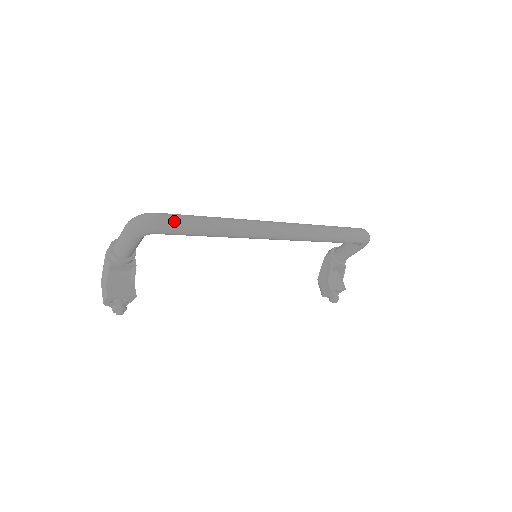
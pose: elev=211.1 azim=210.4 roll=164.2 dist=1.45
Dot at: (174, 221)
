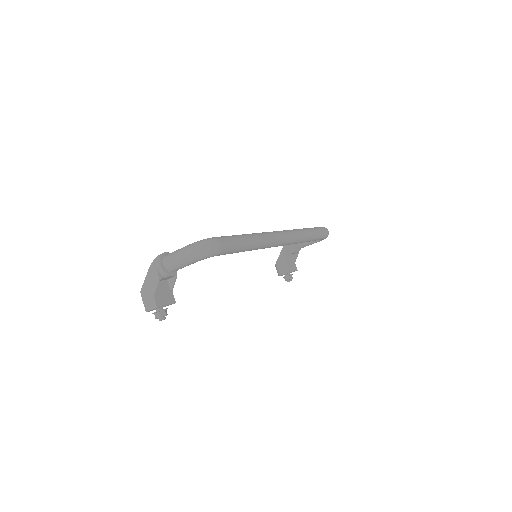
Dot at: (230, 245)
